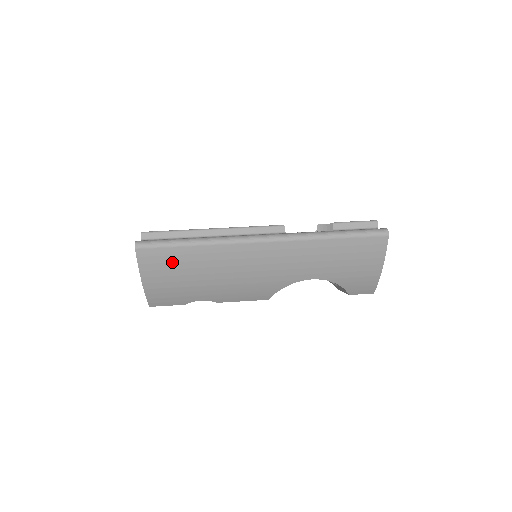
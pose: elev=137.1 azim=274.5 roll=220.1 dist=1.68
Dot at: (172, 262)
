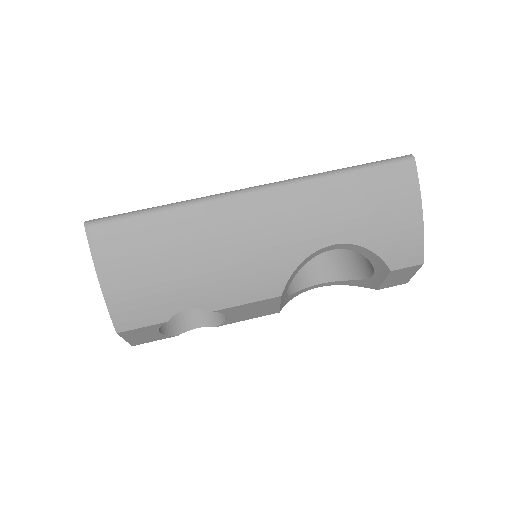
Dot at: (137, 241)
